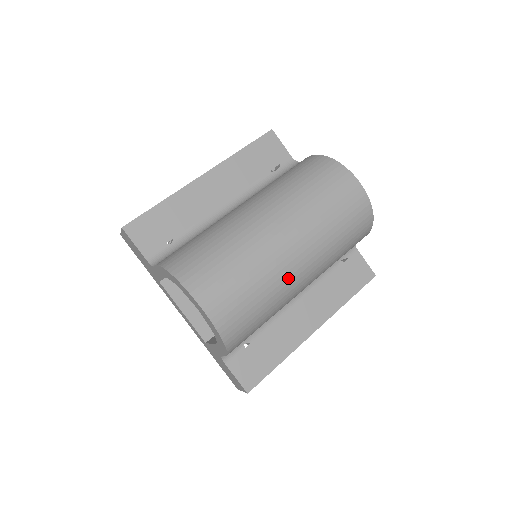
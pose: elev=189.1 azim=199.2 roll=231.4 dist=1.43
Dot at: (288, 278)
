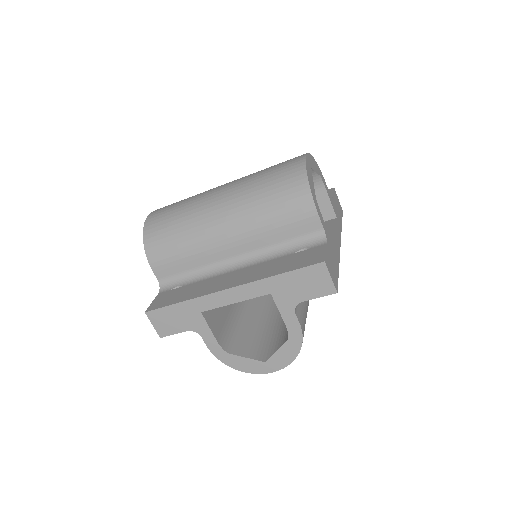
Dot at: (204, 206)
